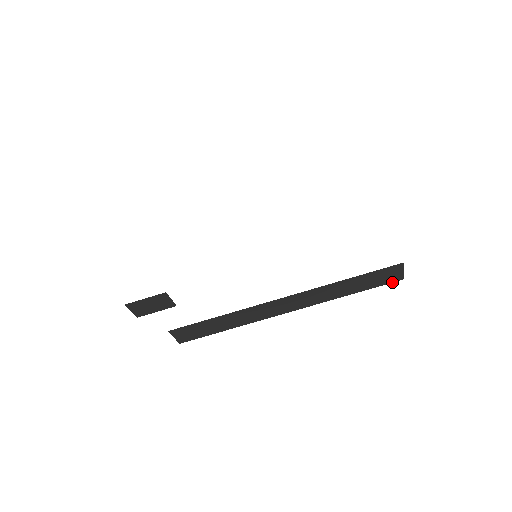
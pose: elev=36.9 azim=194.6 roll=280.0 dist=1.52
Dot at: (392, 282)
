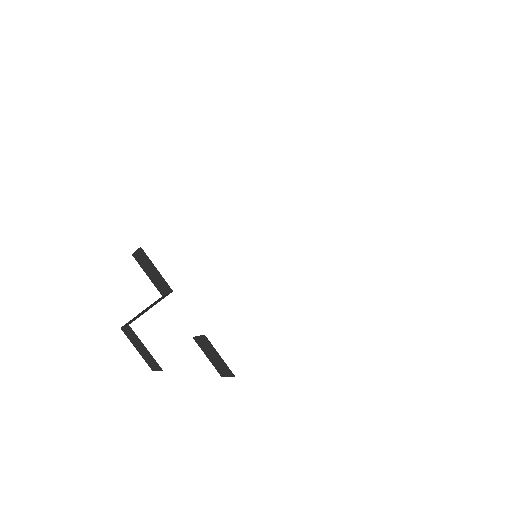
Dot at: occluded
